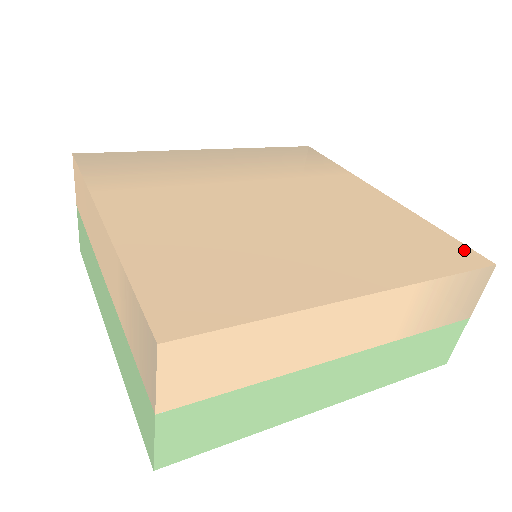
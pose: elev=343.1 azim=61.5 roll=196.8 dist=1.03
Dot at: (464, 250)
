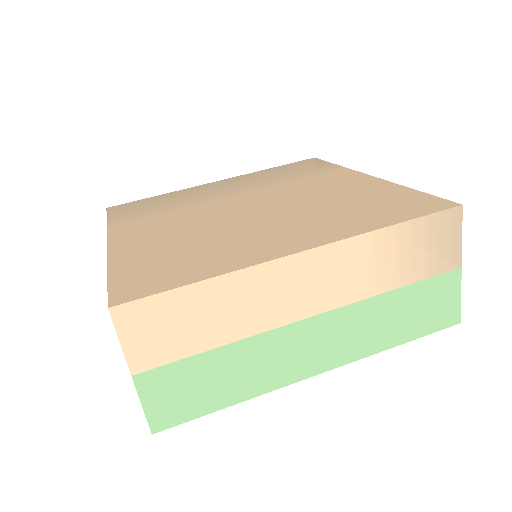
Dot at: (432, 200)
